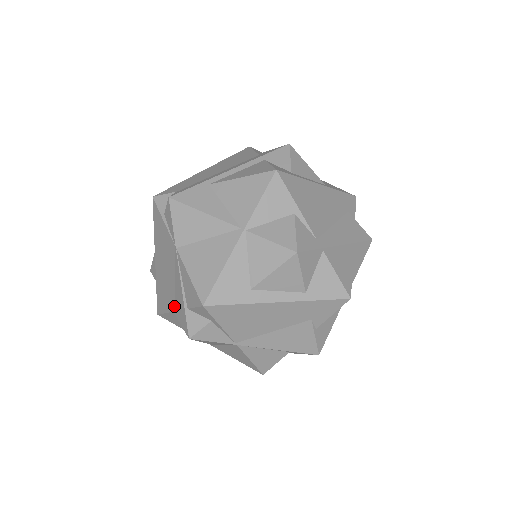
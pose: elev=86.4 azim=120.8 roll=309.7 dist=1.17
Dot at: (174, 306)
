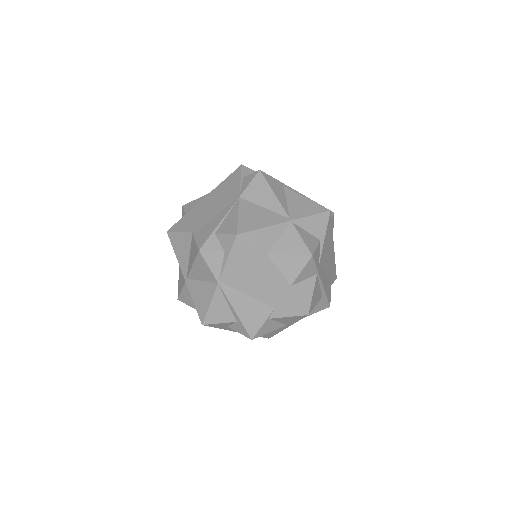
Dot at: (198, 229)
